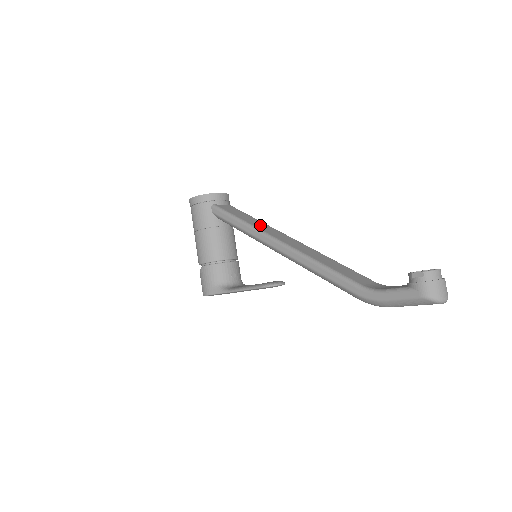
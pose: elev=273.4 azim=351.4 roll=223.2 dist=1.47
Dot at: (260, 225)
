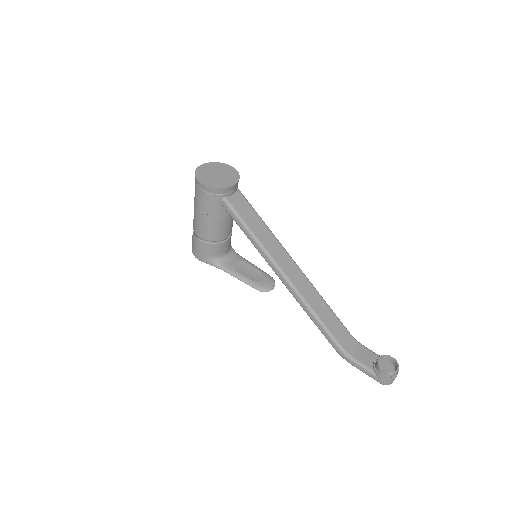
Dot at: (270, 243)
